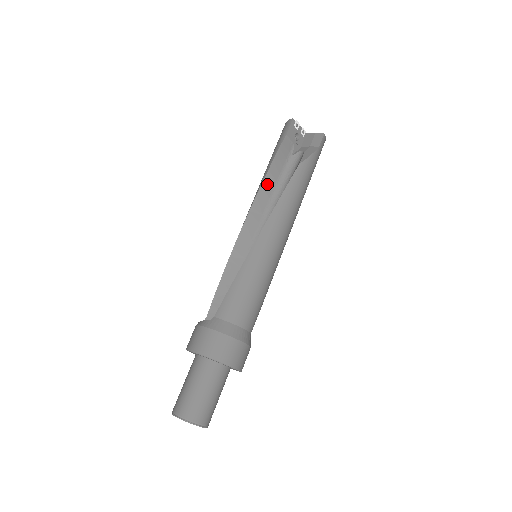
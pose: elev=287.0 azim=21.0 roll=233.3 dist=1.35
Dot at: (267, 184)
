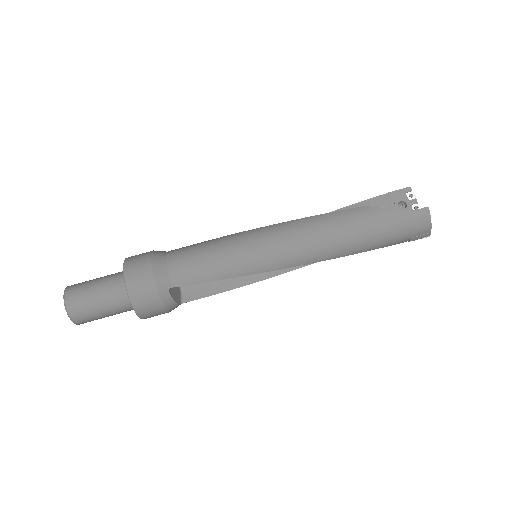
Dot at: occluded
